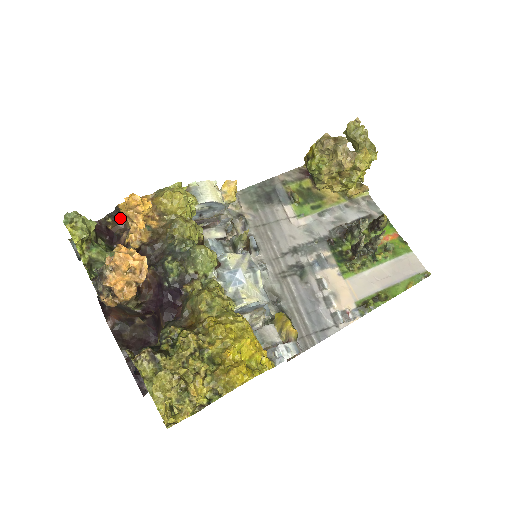
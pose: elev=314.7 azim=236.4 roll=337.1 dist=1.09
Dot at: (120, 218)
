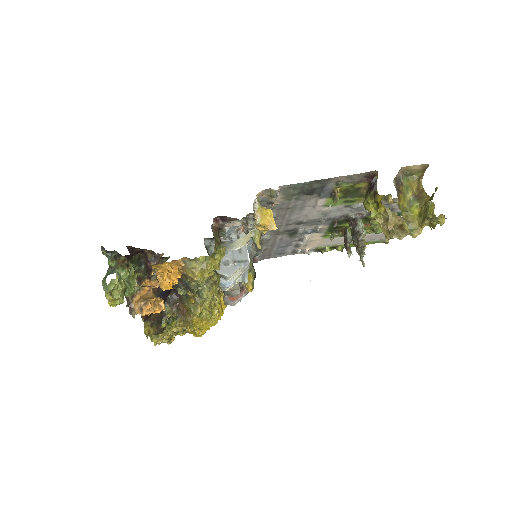
Dot at: occluded
